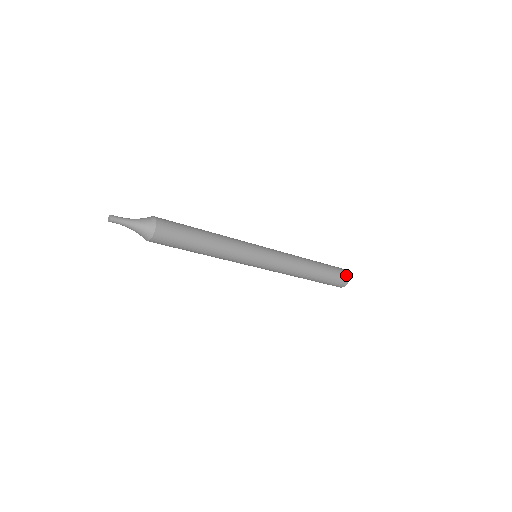
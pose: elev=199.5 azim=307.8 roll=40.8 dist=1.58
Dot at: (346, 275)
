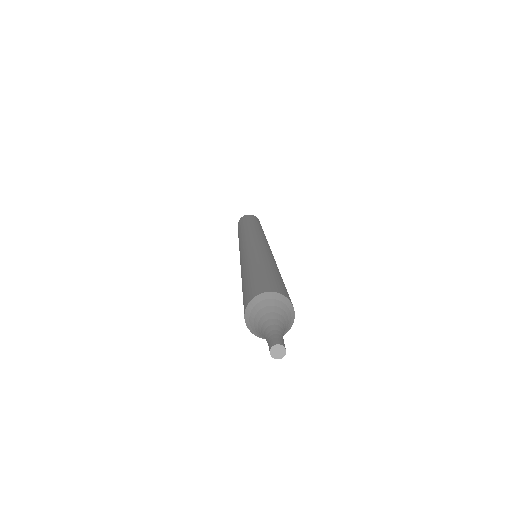
Dot at: (259, 221)
